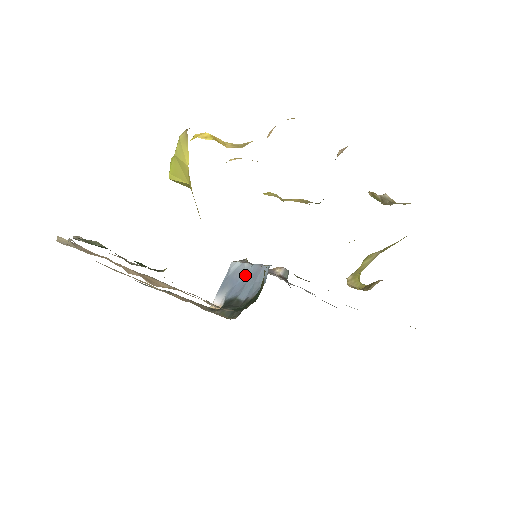
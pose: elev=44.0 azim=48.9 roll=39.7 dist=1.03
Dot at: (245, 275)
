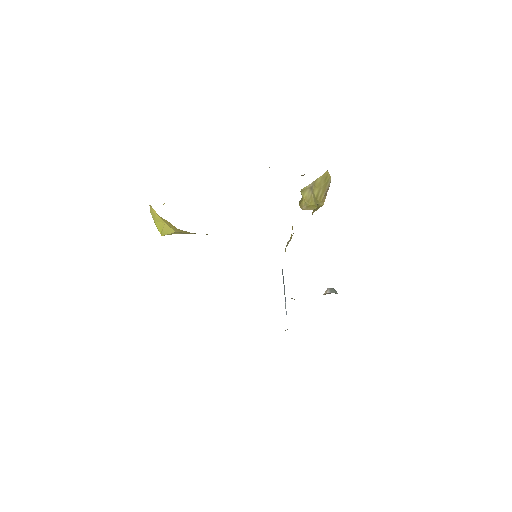
Dot at: occluded
